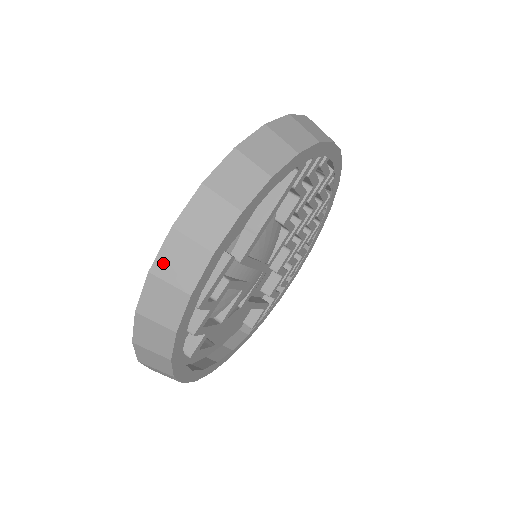
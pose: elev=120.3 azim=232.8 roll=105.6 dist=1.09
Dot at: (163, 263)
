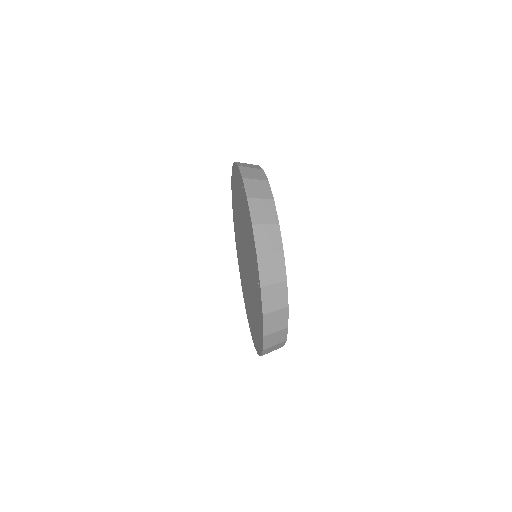
Dot at: (260, 246)
